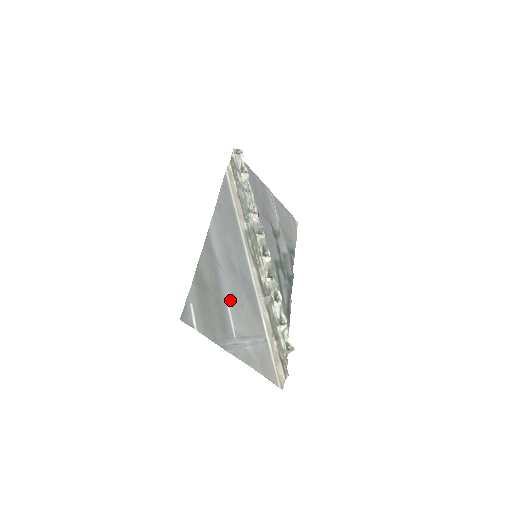
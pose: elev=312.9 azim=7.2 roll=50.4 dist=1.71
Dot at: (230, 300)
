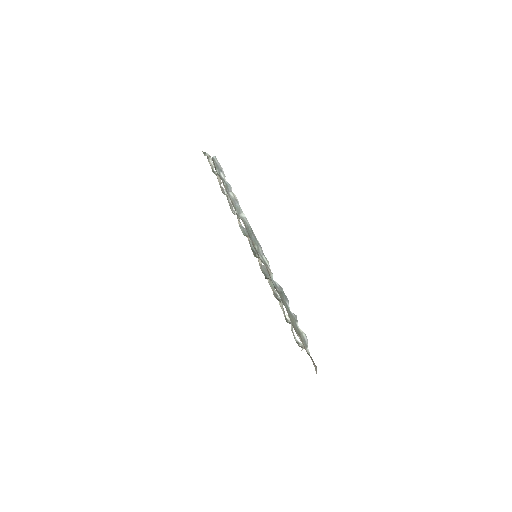
Dot at: occluded
